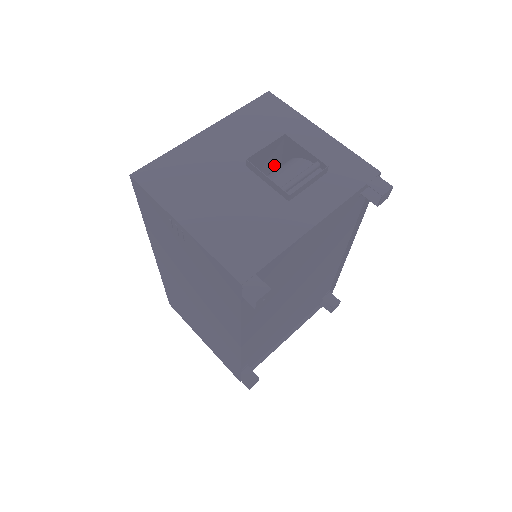
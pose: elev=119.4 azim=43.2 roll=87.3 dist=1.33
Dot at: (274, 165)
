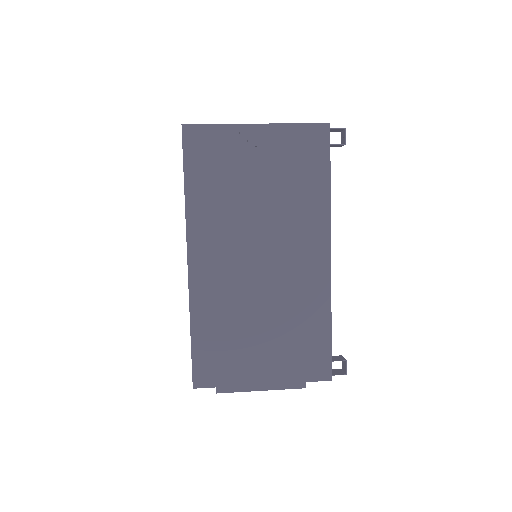
Dot at: occluded
